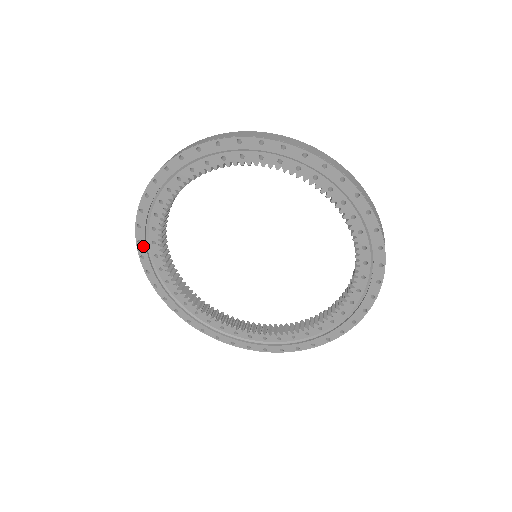
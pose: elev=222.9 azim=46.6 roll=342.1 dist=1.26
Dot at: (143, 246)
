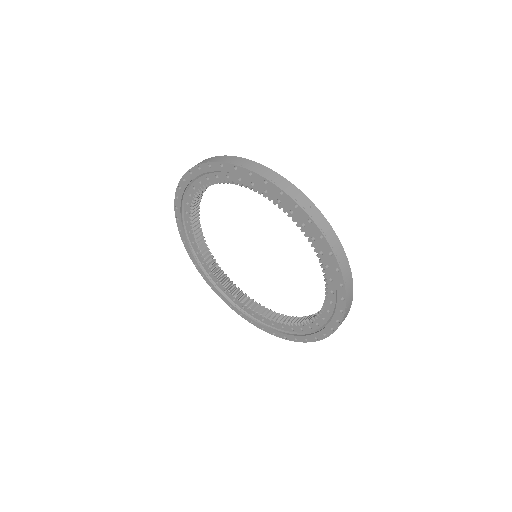
Dot at: (187, 245)
